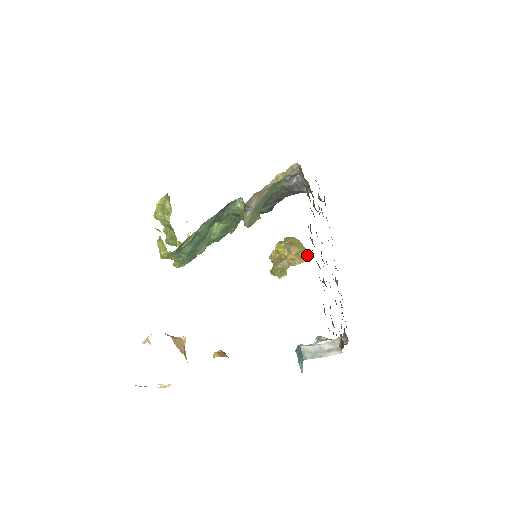
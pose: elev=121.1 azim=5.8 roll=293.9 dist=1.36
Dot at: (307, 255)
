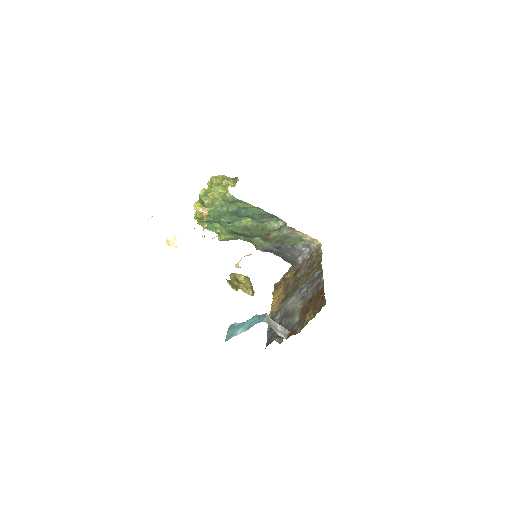
Dot at: occluded
